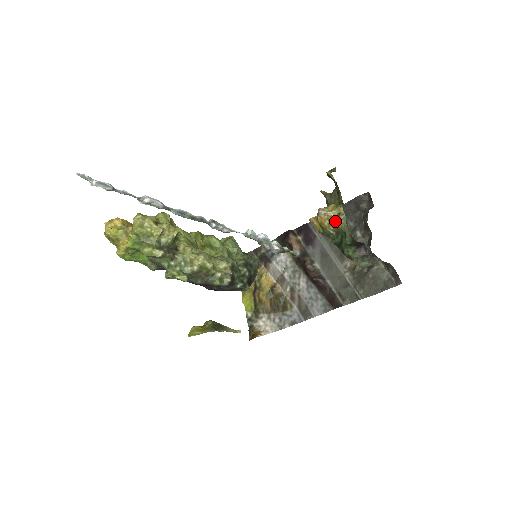
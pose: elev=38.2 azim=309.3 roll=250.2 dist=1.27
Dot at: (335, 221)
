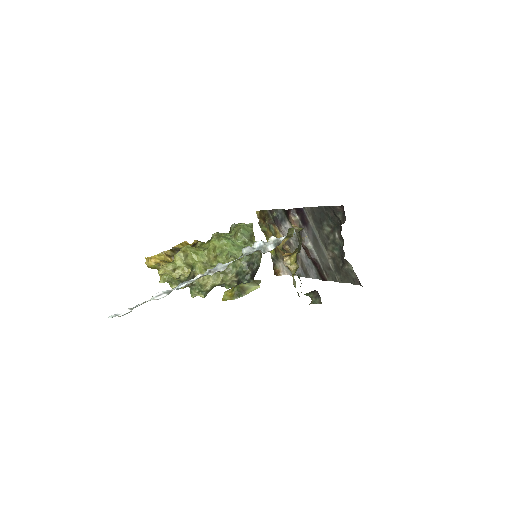
Dot at: (293, 275)
